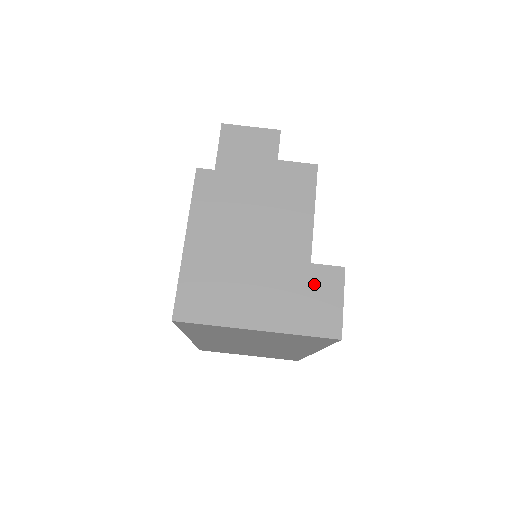
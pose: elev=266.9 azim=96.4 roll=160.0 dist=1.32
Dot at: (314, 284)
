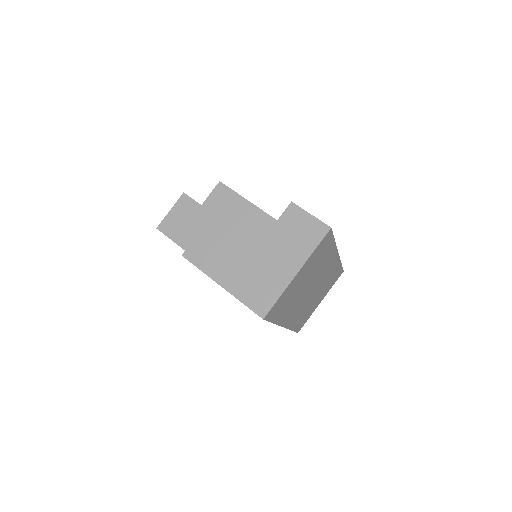
Dot at: (290, 225)
